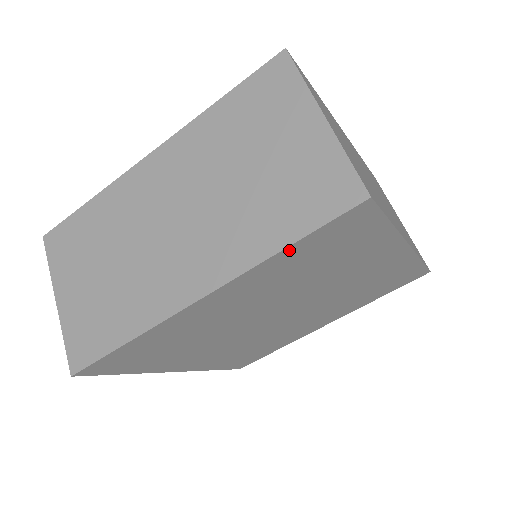
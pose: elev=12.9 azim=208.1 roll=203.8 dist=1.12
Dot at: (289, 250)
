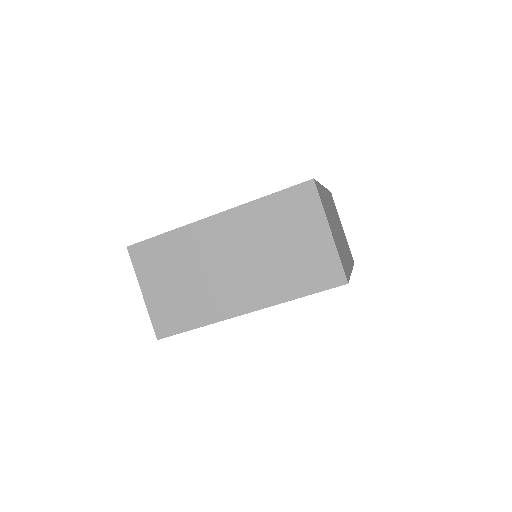
Dot at: (301, 297)
